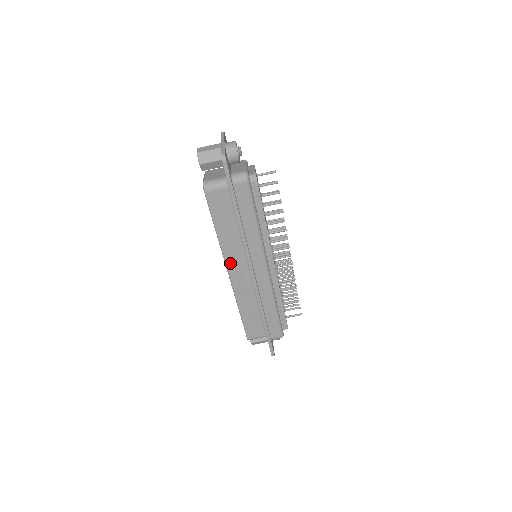
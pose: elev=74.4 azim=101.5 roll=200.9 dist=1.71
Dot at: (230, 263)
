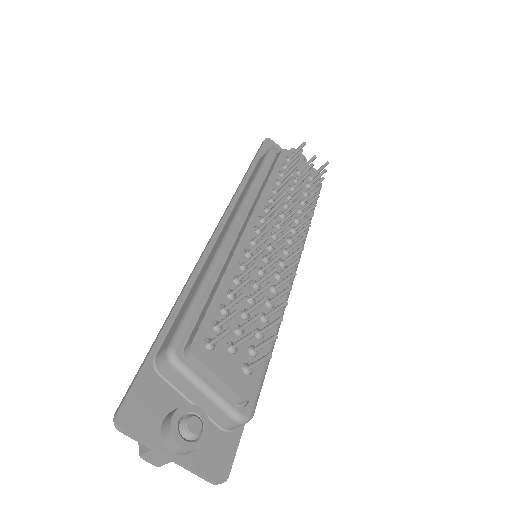
Dot at: occluded
